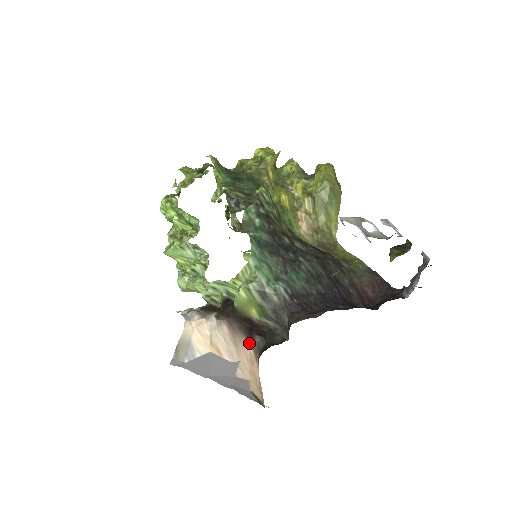
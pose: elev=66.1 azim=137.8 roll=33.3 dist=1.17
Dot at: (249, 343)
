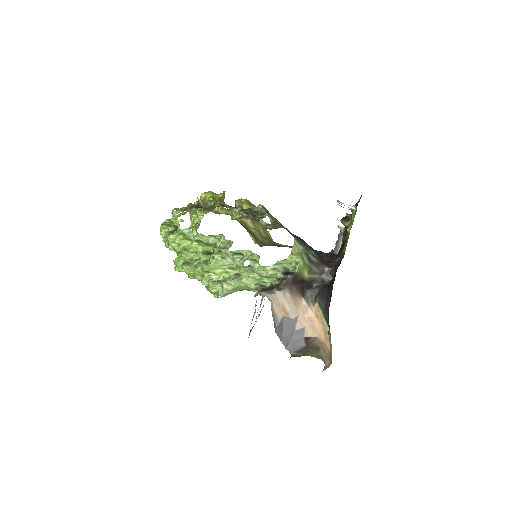
Dot at: (302, 299)
